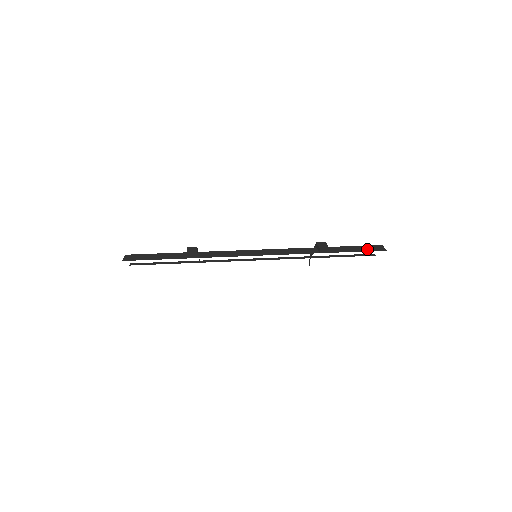
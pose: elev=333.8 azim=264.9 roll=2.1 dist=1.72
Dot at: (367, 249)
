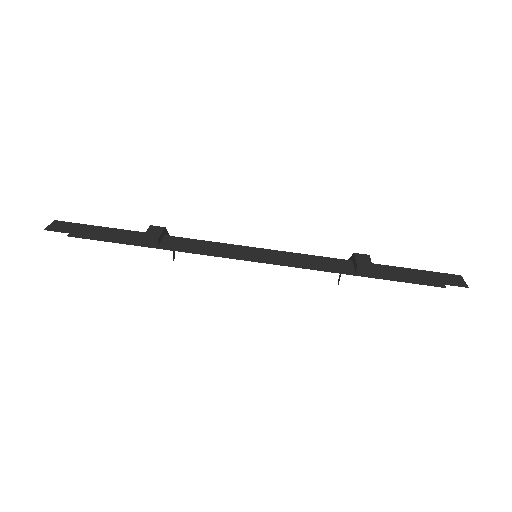
Dot at: (435, 279)
